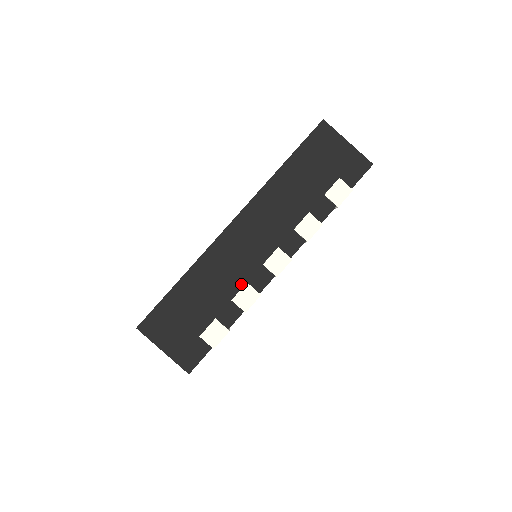
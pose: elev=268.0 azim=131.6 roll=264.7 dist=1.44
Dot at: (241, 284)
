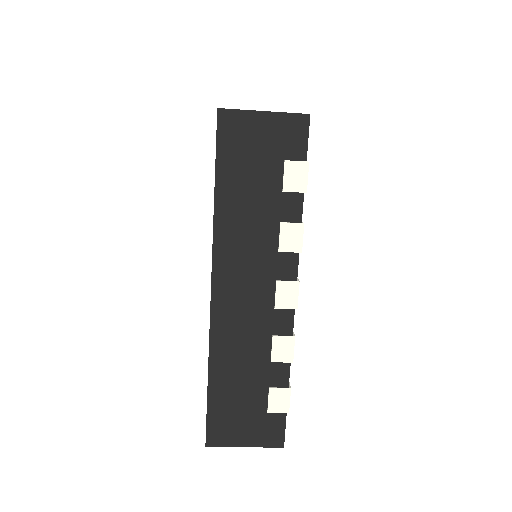
Dot at: (268, 341)
